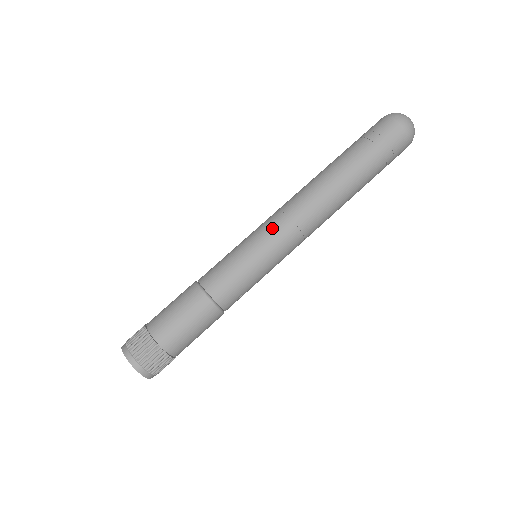
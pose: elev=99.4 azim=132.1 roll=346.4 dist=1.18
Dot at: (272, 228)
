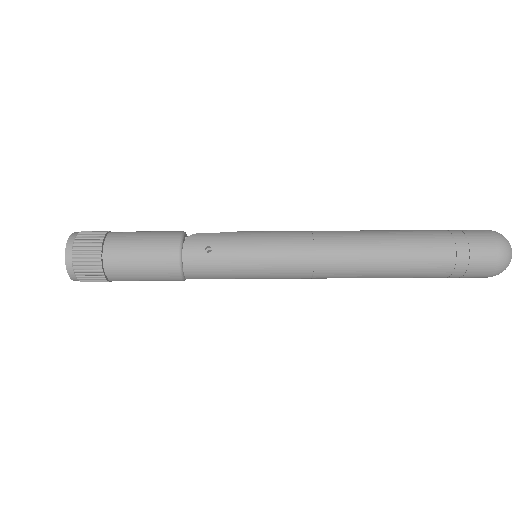
Dot at: (289, 277)
